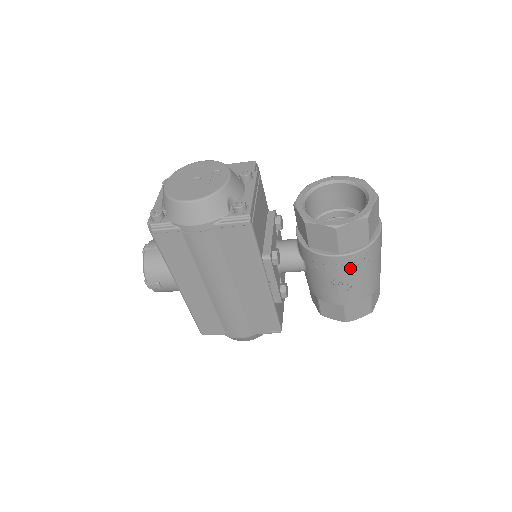
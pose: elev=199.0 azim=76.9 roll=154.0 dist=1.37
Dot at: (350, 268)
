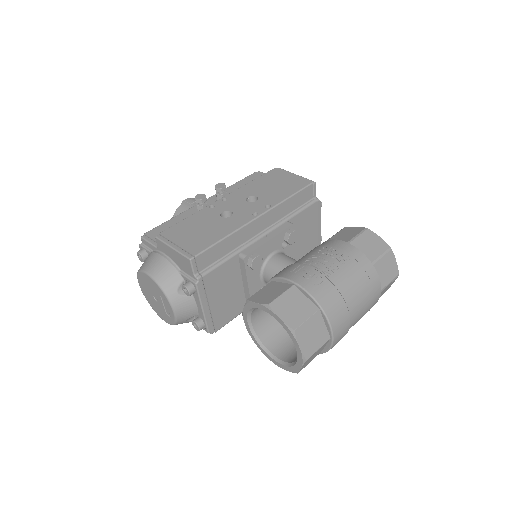
Dot at: occluded
